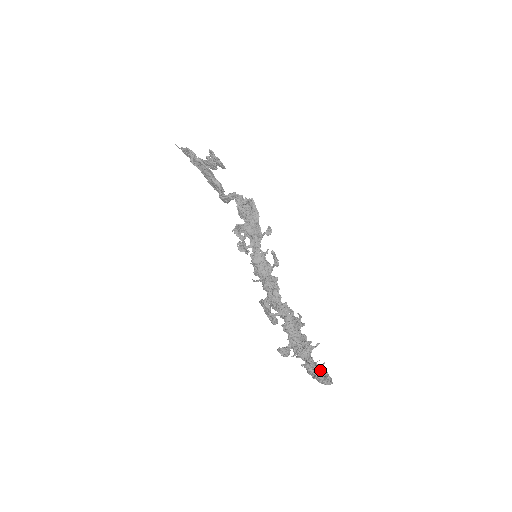
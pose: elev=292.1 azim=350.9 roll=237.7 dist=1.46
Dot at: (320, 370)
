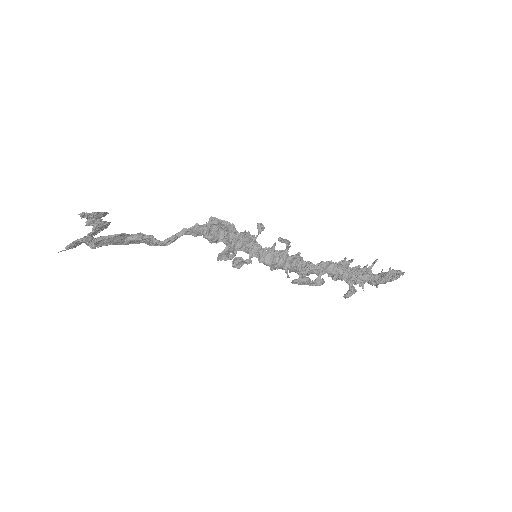
Dot at: (388, 275)
